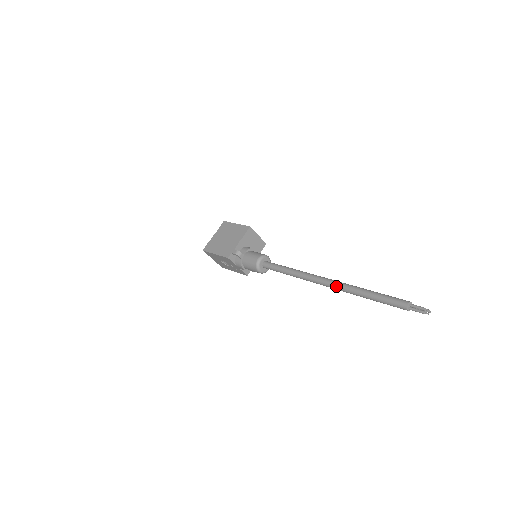
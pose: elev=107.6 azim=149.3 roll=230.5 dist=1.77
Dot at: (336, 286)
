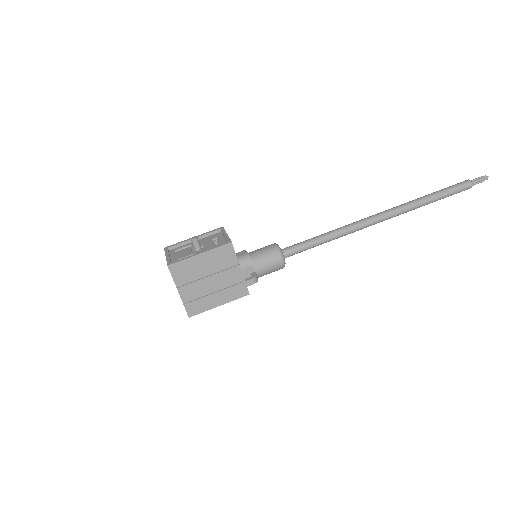
Dot at: occluded
